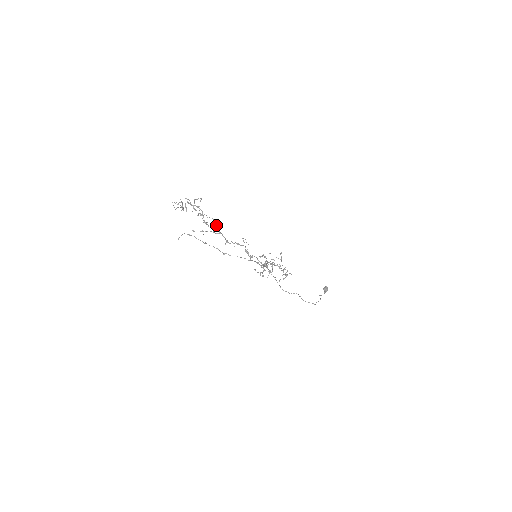
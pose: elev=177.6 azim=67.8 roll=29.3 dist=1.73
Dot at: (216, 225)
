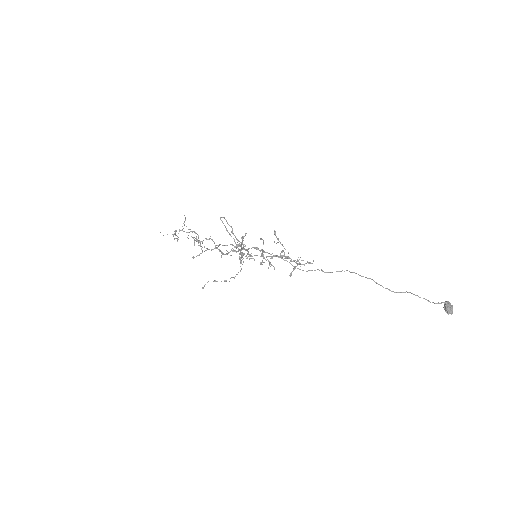
Dot at: occluded
